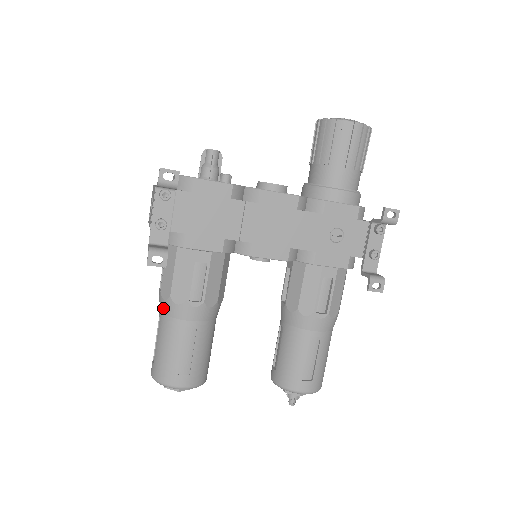
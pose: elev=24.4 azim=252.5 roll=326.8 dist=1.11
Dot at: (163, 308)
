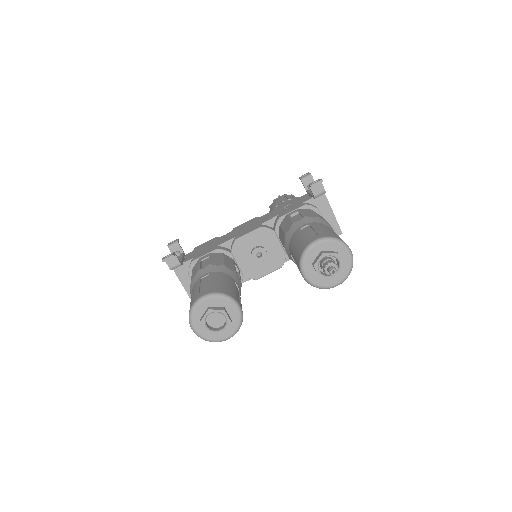
Dot at: (191, 293)
